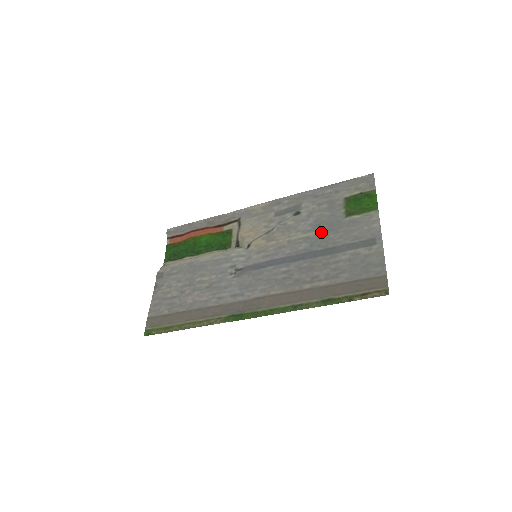
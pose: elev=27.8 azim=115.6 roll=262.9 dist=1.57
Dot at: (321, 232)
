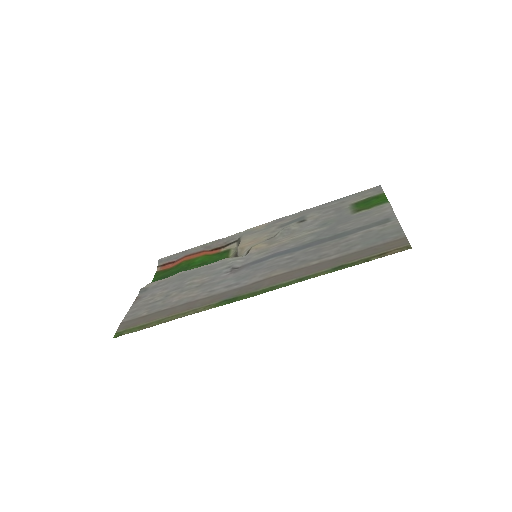
Dot at: (329, 226)
